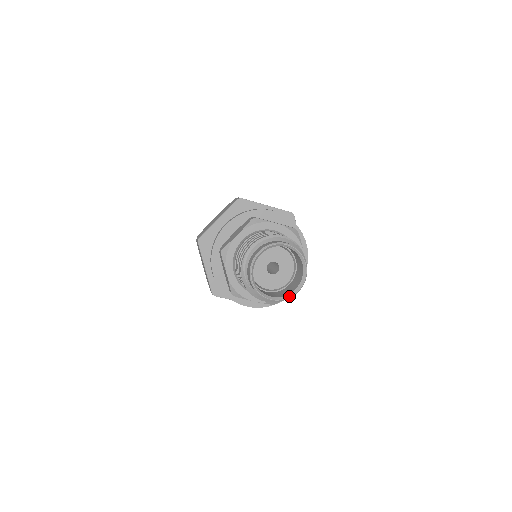
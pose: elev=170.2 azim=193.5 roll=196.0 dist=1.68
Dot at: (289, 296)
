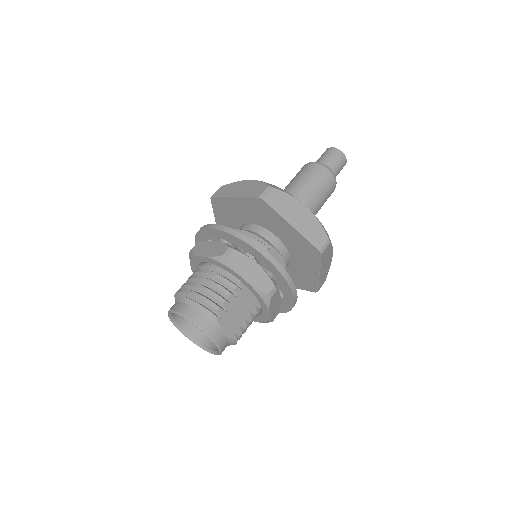
Dot at: (218, 353)
